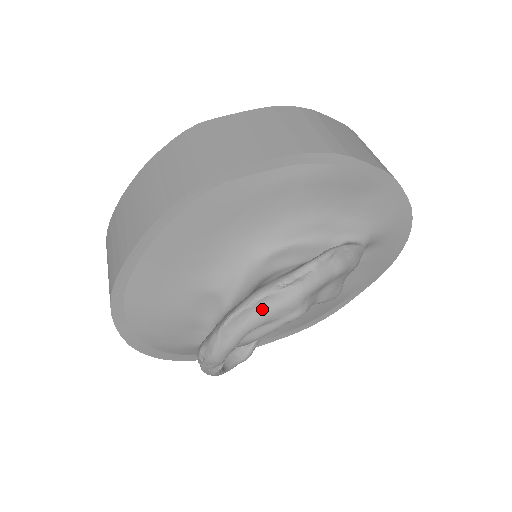
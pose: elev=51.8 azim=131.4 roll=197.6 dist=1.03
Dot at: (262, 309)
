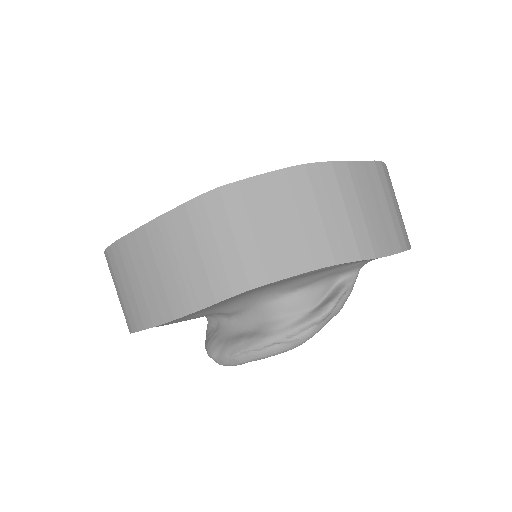
Dot at: (271, 354)
